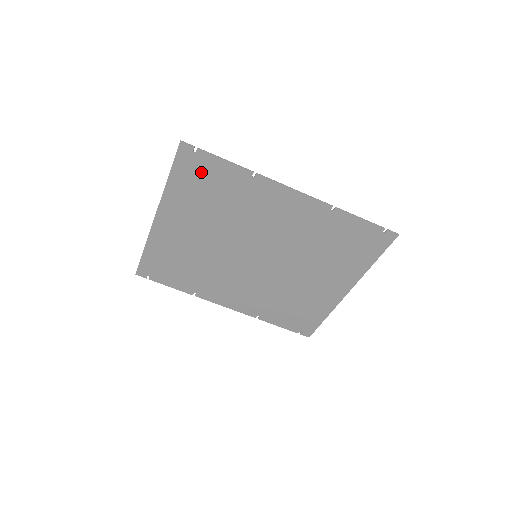
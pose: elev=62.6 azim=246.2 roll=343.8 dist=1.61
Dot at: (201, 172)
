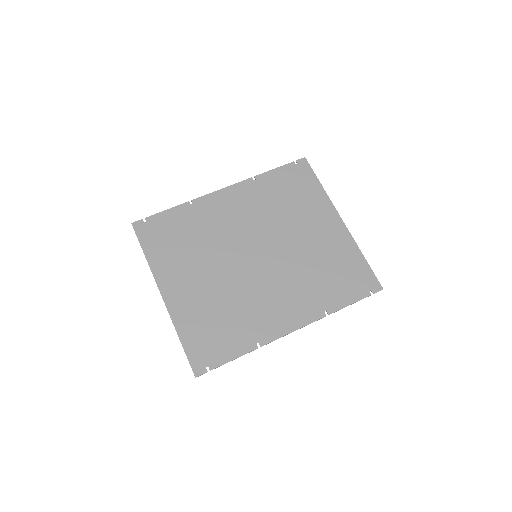
Dot at: (160, 231)
